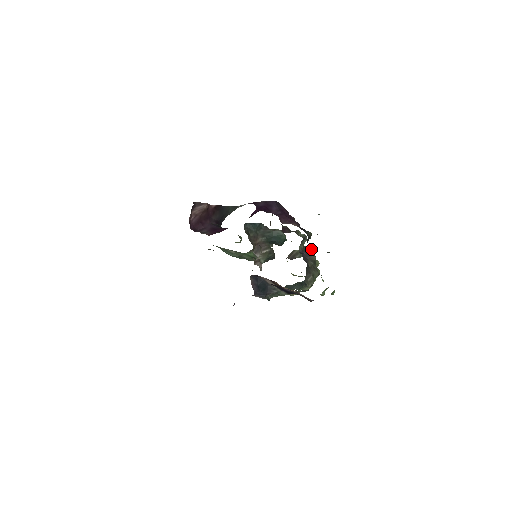
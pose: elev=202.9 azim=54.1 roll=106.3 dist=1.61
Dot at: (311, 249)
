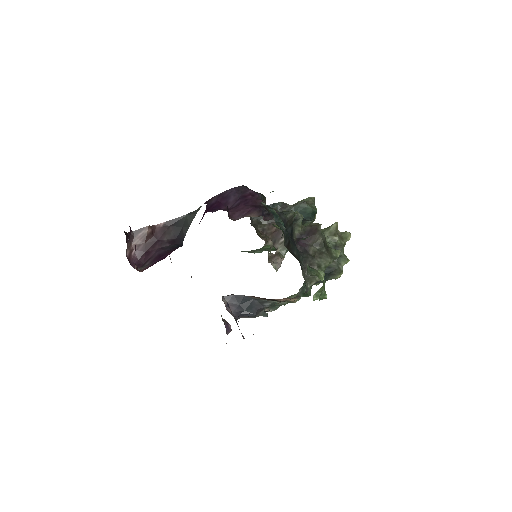
Dot at: (315, 227)
